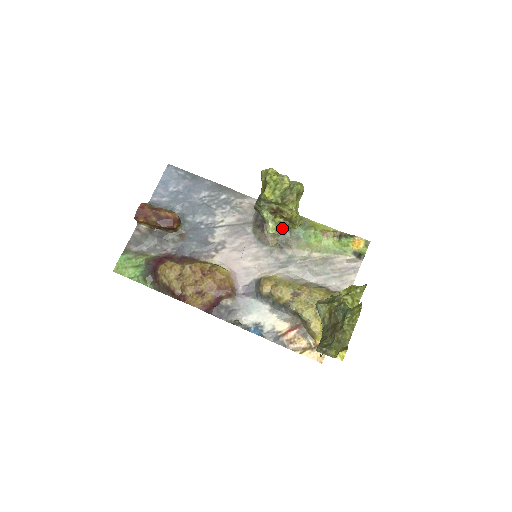
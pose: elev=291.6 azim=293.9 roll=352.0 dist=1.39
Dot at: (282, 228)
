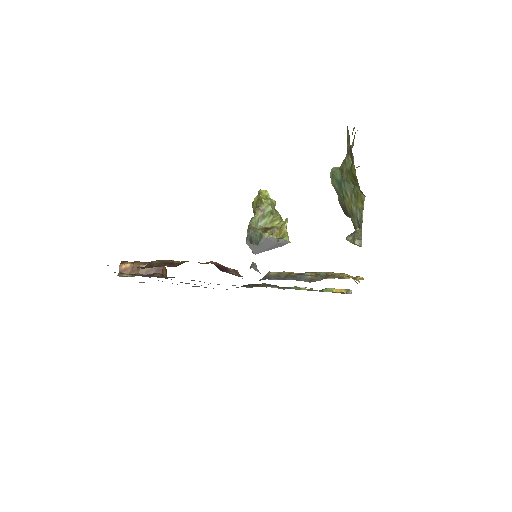
Dot at: (275, 238)
